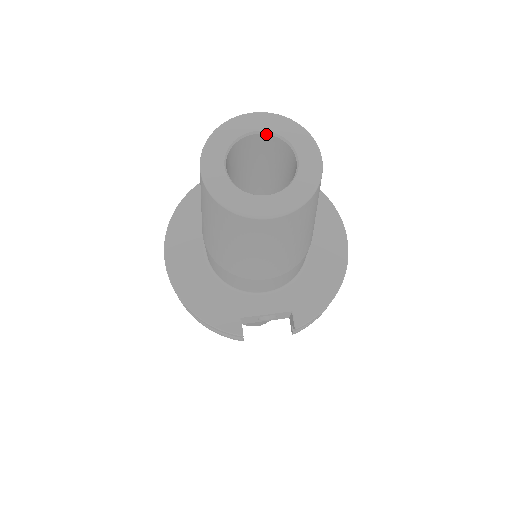
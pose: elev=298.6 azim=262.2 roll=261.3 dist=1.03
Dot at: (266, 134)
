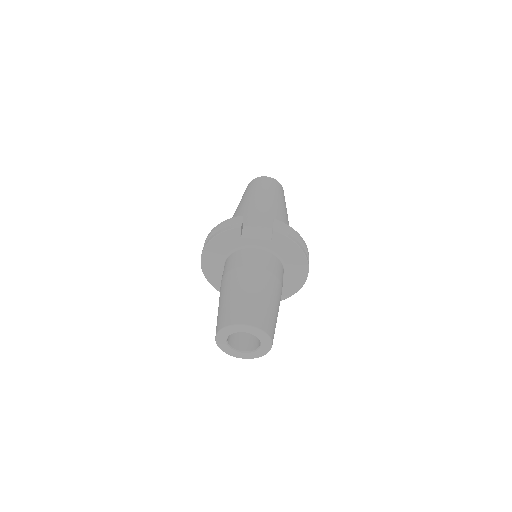
Dot at: (249, 332)
